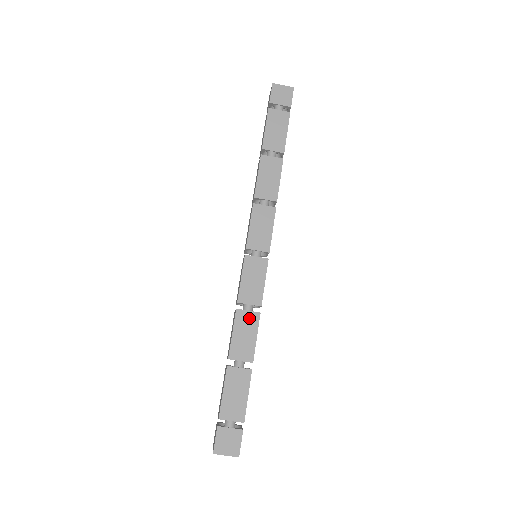
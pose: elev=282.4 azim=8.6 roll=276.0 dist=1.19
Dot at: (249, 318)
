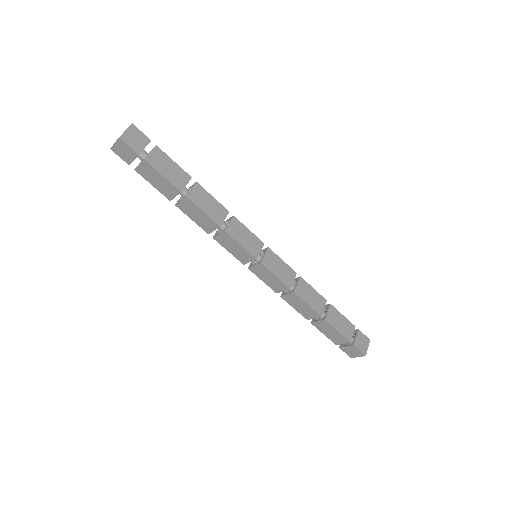
Dot at: (302, 287)
